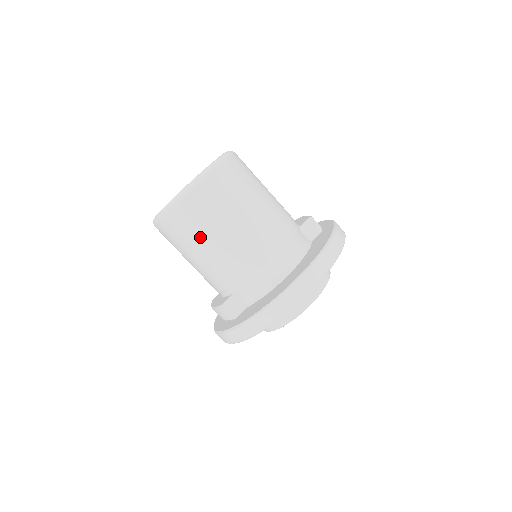
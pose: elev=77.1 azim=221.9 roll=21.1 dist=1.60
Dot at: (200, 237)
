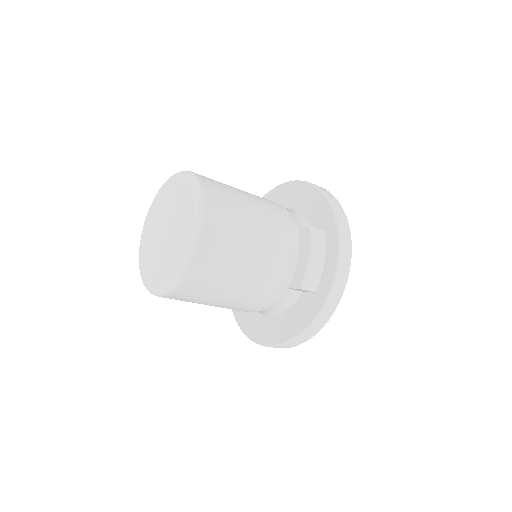
Dot at: occluded
